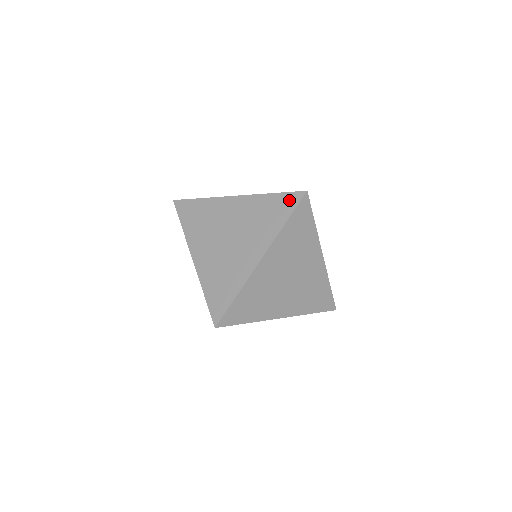
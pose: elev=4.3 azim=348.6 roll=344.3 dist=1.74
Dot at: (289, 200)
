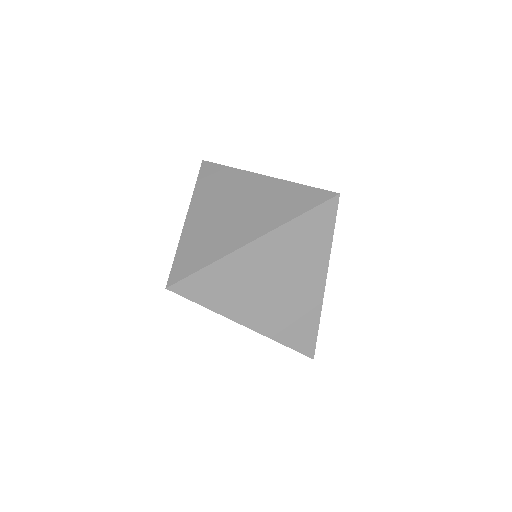
Dot at: (316, 196)
